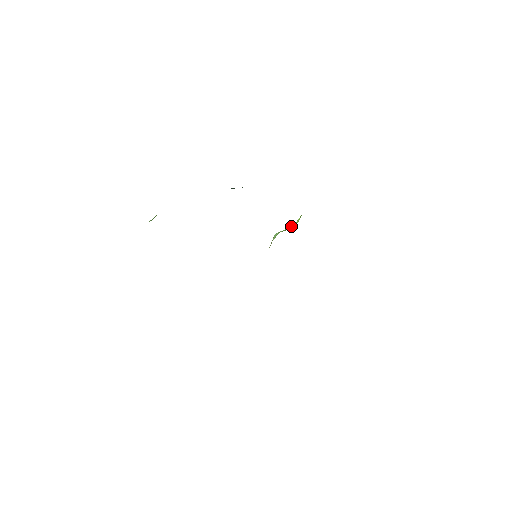
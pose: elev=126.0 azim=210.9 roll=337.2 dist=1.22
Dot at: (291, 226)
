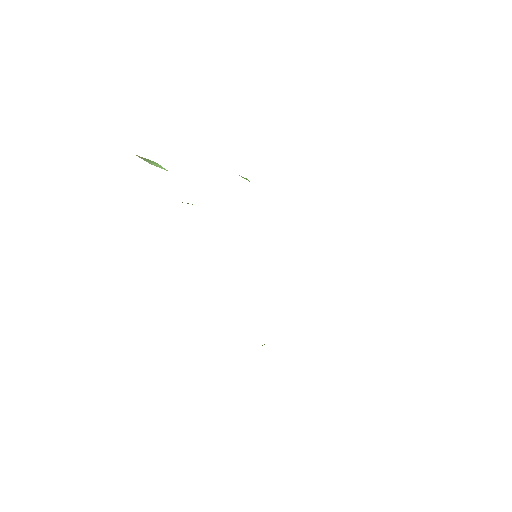
Dot at: occluded
